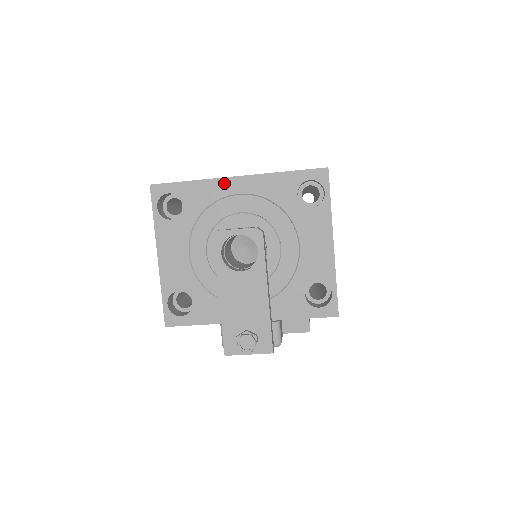
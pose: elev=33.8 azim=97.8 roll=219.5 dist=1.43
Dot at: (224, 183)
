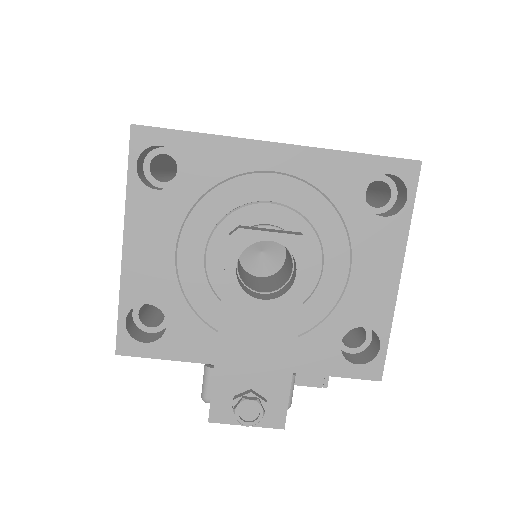
Dot at: (256, 149)
